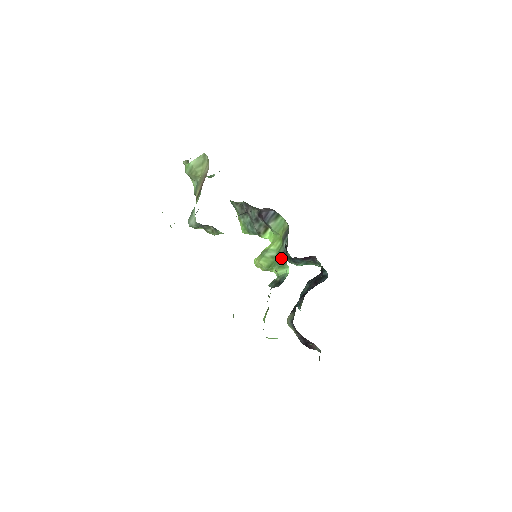
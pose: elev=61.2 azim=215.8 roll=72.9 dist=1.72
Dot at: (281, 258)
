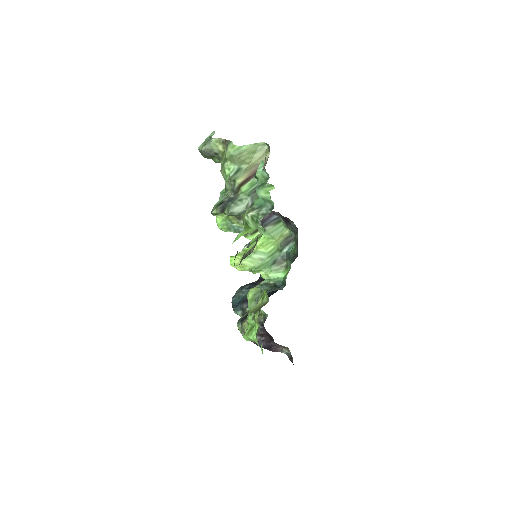
Dot at: (277, 262)
